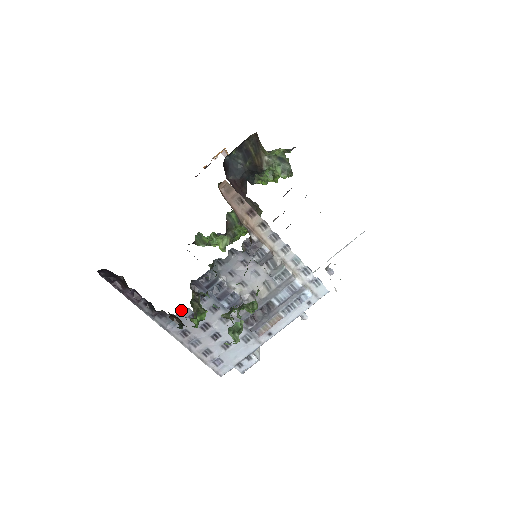
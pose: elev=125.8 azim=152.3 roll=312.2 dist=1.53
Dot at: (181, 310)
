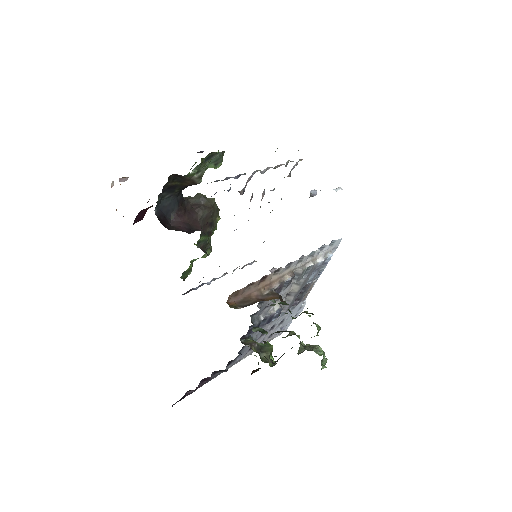
Dot at: (241, 349)
